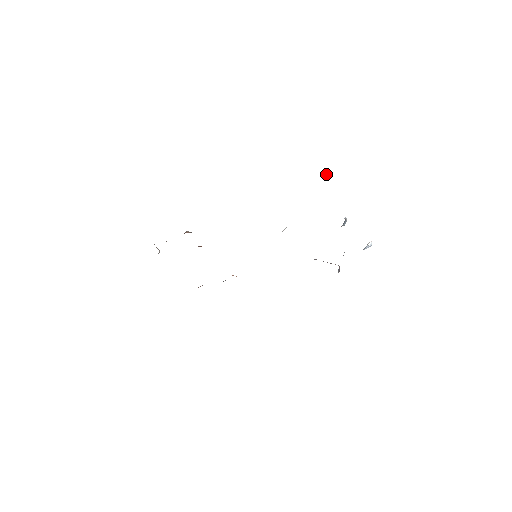
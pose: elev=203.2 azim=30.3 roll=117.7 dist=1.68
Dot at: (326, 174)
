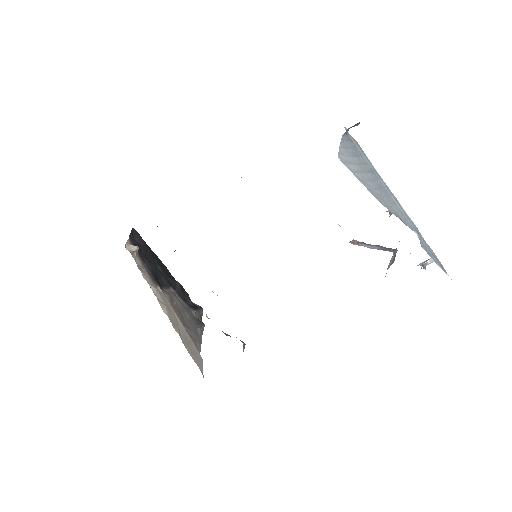
Dot at: occluded
